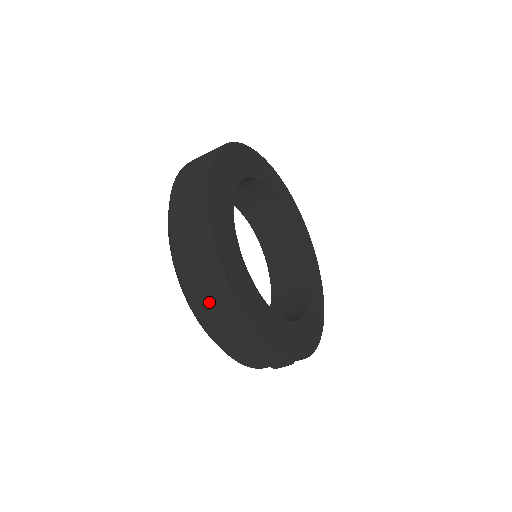
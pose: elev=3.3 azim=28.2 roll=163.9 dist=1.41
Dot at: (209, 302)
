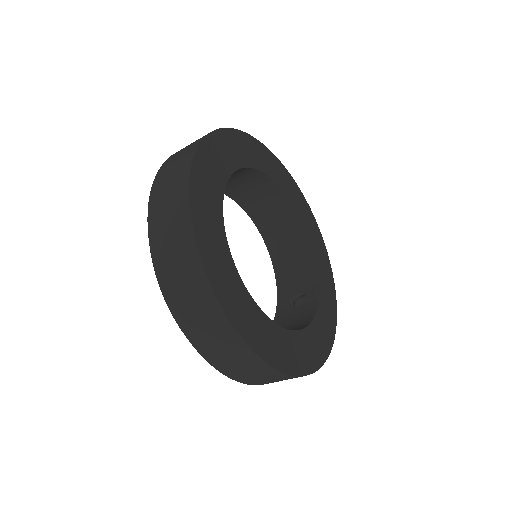
Dot at: occluded
